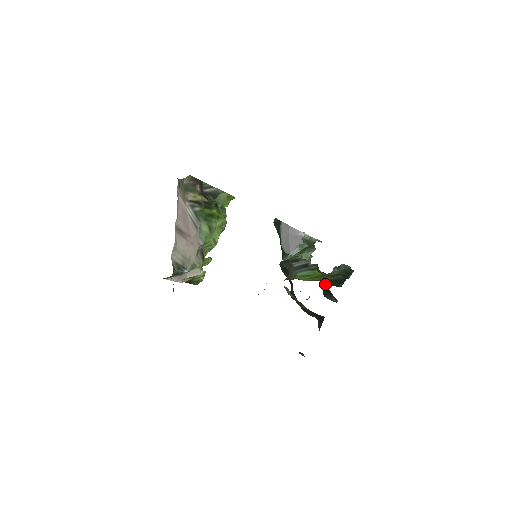
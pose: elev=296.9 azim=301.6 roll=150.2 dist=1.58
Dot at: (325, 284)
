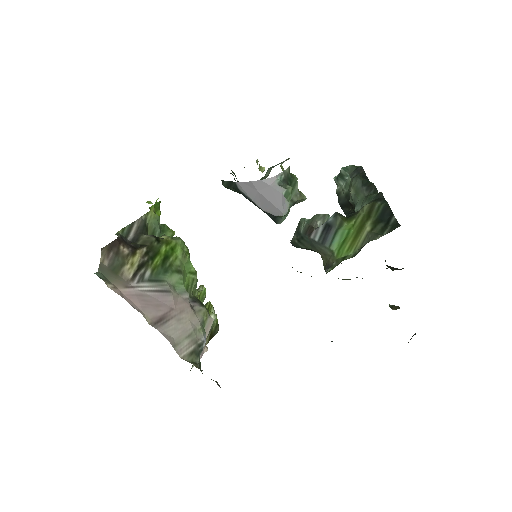
Dot at: (342, 206)
